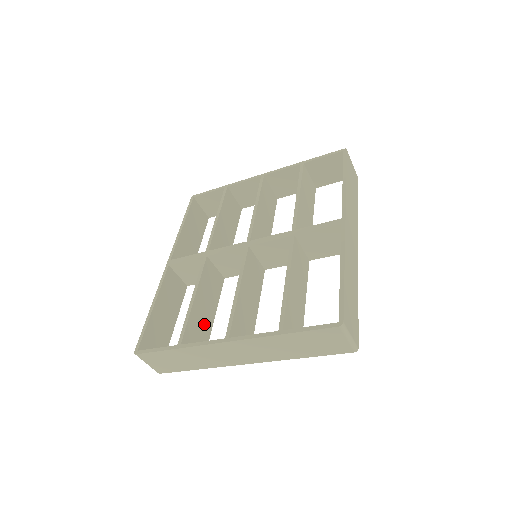
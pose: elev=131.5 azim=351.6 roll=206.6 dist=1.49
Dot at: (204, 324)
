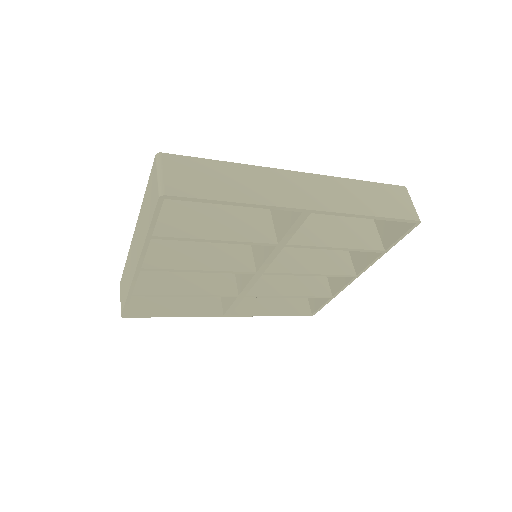
Dot at: (171, 282)
